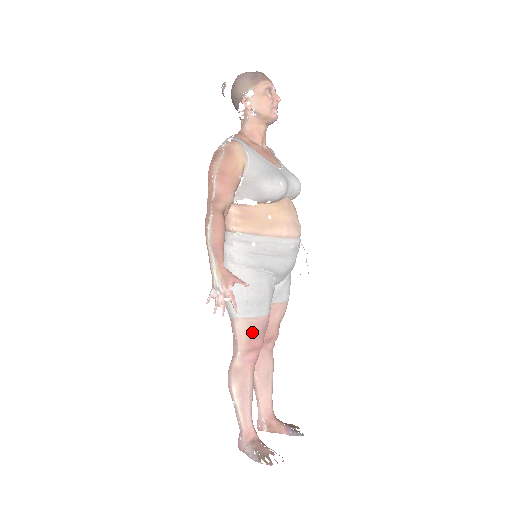
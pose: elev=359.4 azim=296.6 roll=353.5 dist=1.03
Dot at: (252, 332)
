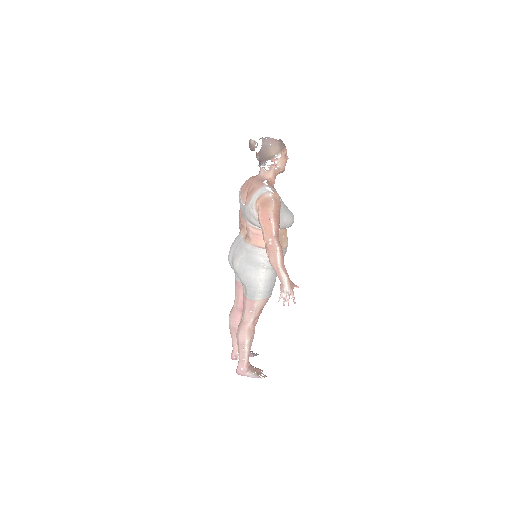
Dot at: (263, 306)
